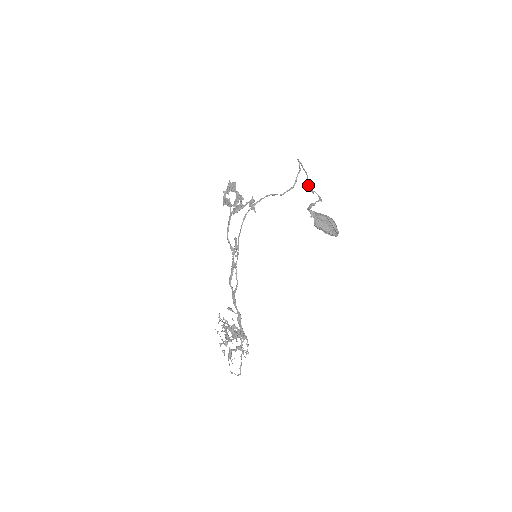
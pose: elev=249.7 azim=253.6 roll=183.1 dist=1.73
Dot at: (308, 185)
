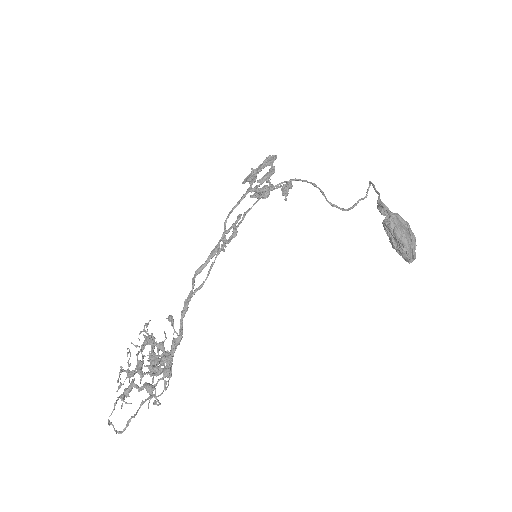
Dot at: (378, 202)
